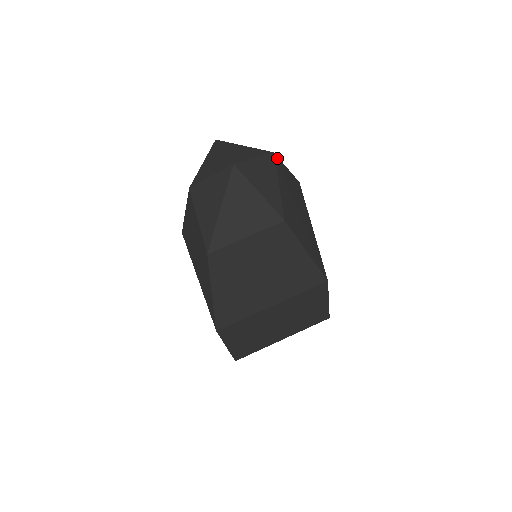
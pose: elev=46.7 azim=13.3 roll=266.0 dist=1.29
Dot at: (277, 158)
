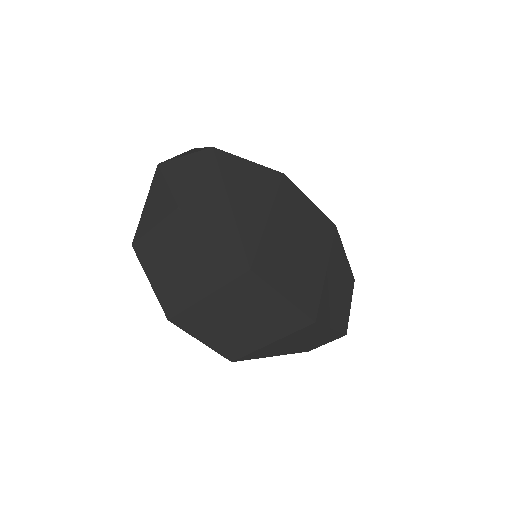
Dot at: (219, 152)
